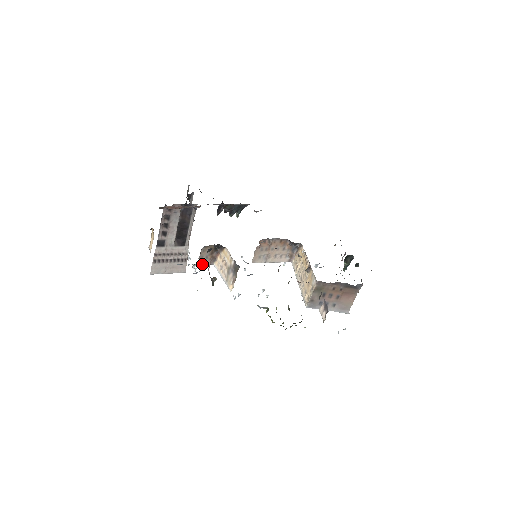
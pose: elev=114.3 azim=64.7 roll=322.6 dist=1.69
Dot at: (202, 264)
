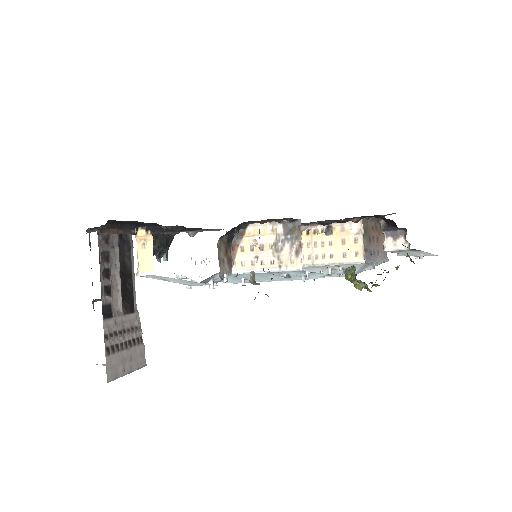
Dot at: (222, 274)
